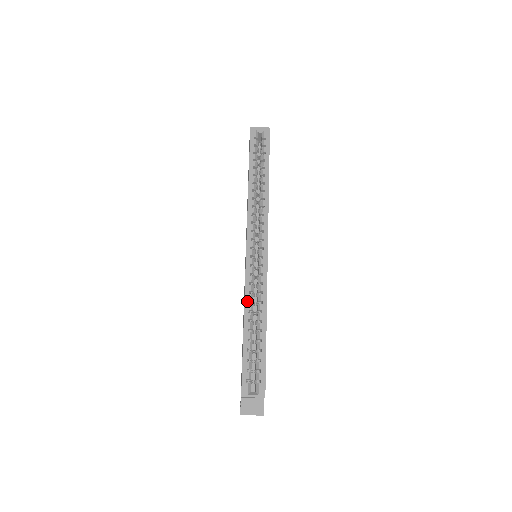
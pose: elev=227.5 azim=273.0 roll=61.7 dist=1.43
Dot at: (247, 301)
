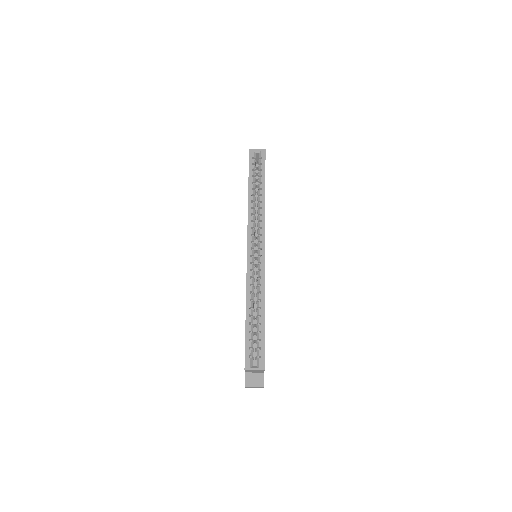
Dot at: (248, 292)
